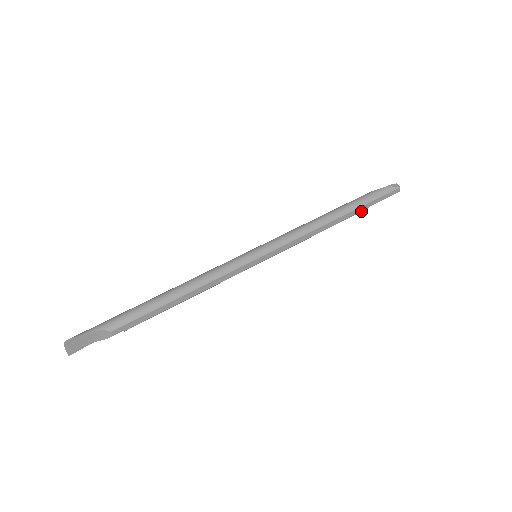
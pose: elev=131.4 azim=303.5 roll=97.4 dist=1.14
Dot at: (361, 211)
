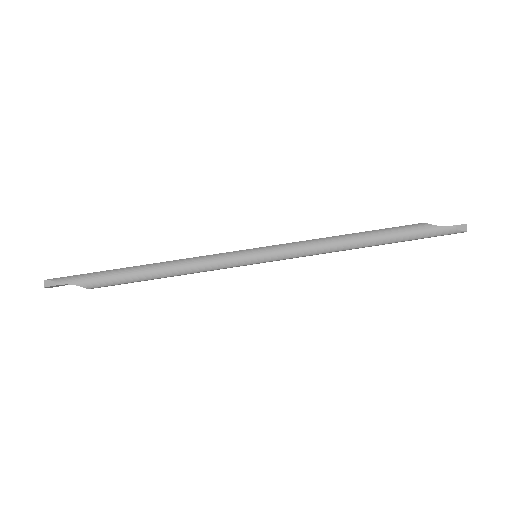
Dot at: (401, 241)
